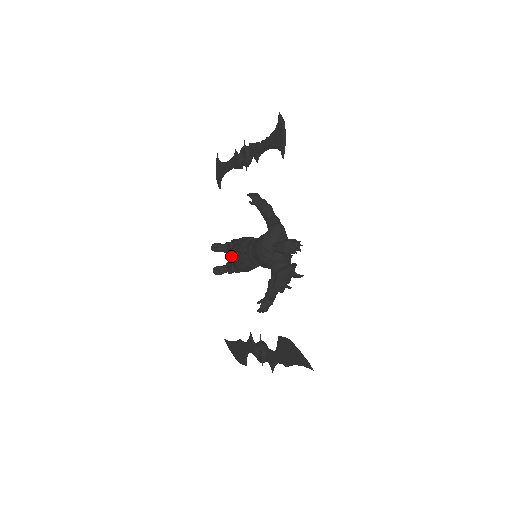
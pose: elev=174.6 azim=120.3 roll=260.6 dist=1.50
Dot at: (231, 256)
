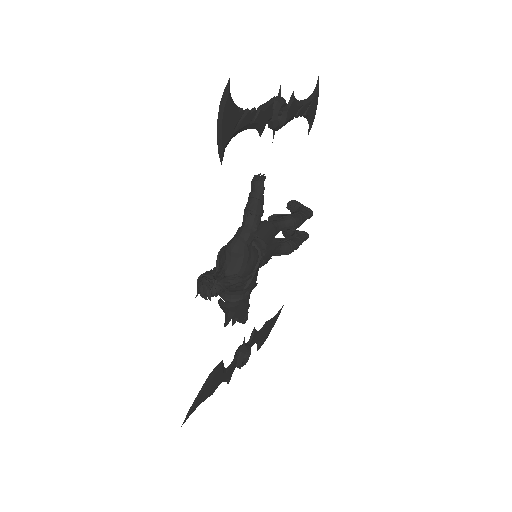
Dot at: occluded
